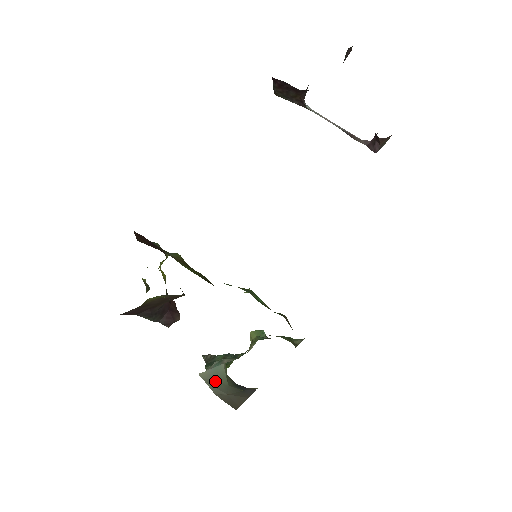
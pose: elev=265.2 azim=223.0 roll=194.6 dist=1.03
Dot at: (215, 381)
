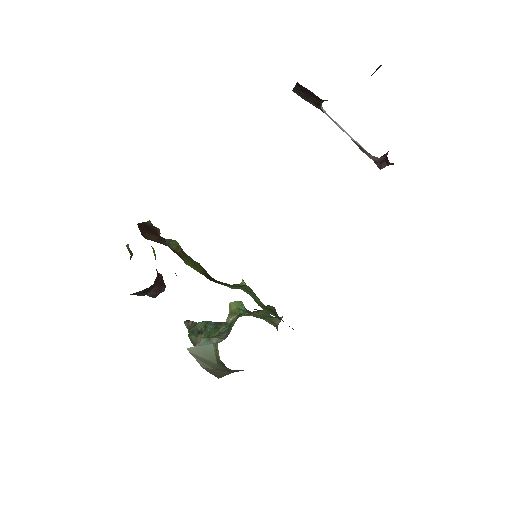
Dot at: (204, 358)
